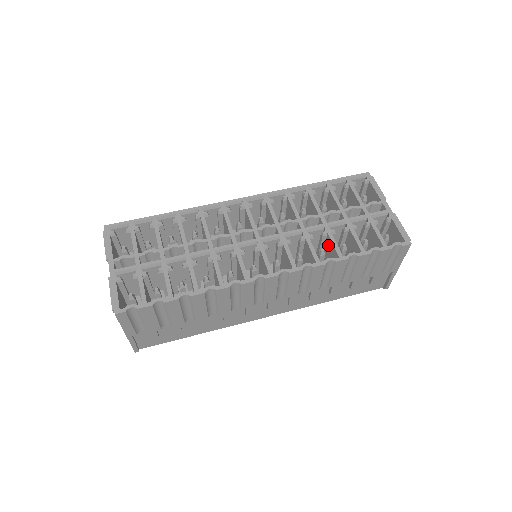
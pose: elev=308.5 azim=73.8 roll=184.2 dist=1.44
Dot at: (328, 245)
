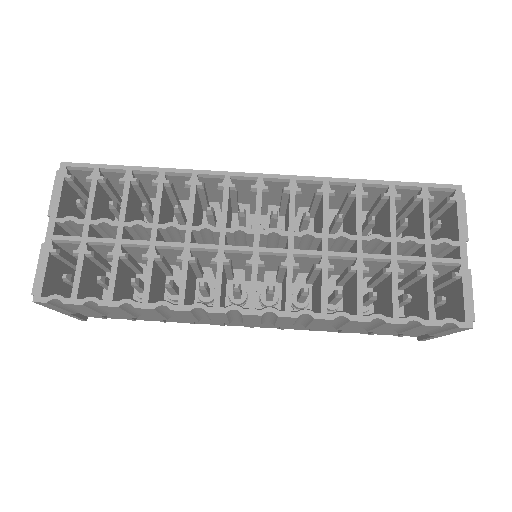
Dot at: (353, 284)
